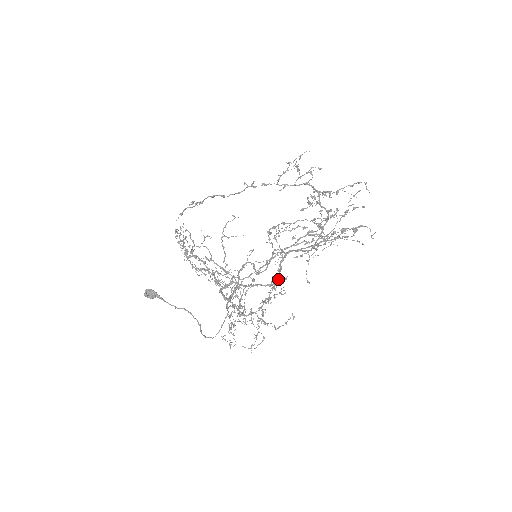
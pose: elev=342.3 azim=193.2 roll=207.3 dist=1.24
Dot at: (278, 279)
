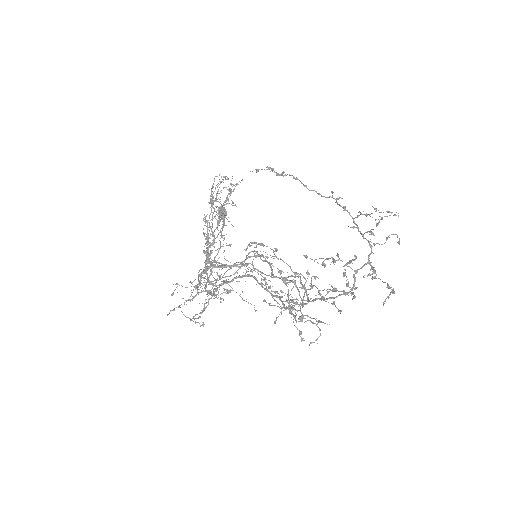
Dot at: (218, 285)
